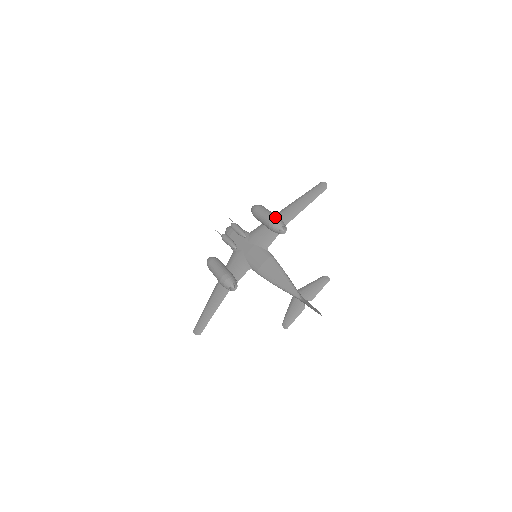
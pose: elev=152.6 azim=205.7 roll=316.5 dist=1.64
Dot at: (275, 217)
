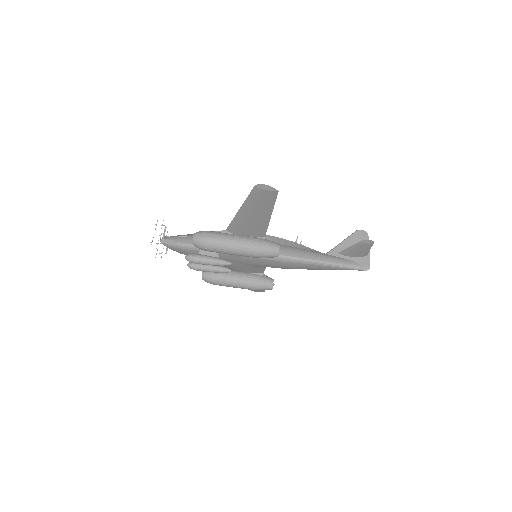
Dot at: (257, 253)
